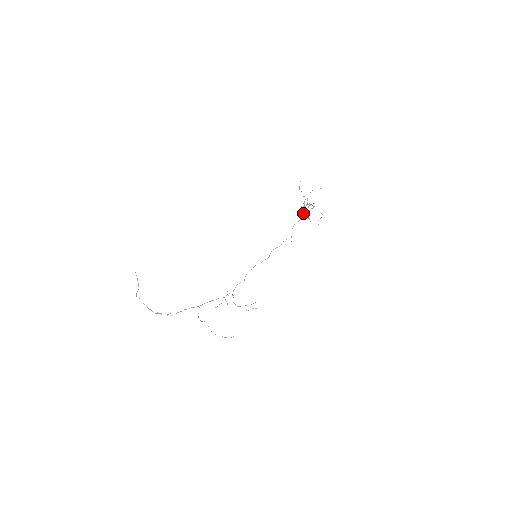
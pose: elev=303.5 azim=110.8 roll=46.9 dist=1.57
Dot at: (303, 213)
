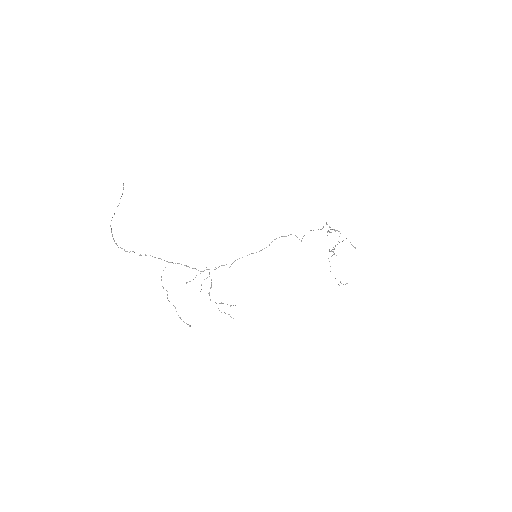
Dot at: (323, 227)
